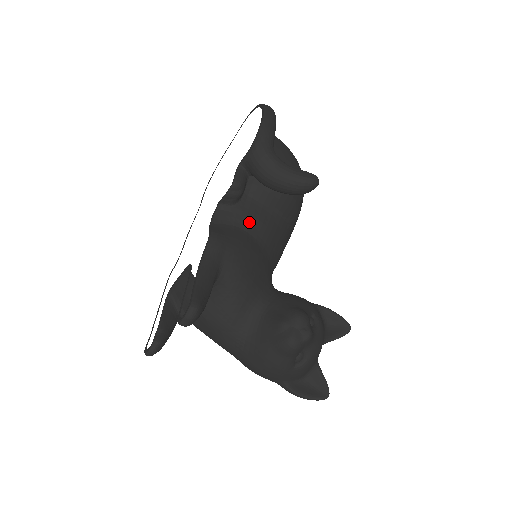
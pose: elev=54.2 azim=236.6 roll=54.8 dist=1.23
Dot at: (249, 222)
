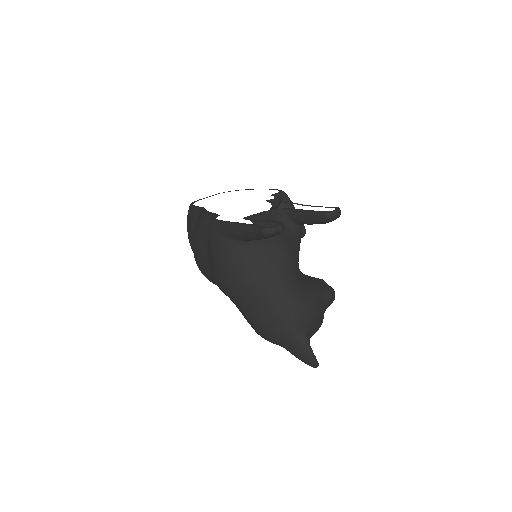
Dot at: occluded
